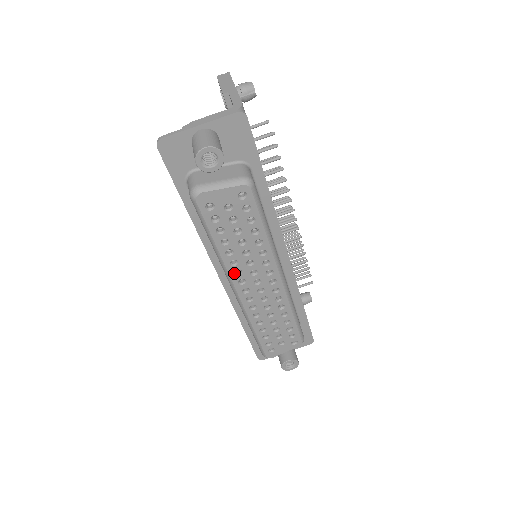
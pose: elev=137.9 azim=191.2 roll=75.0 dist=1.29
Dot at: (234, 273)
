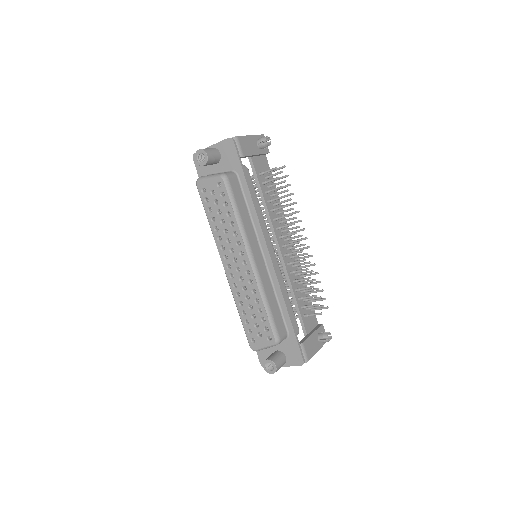
Dot at: (221, 248)
